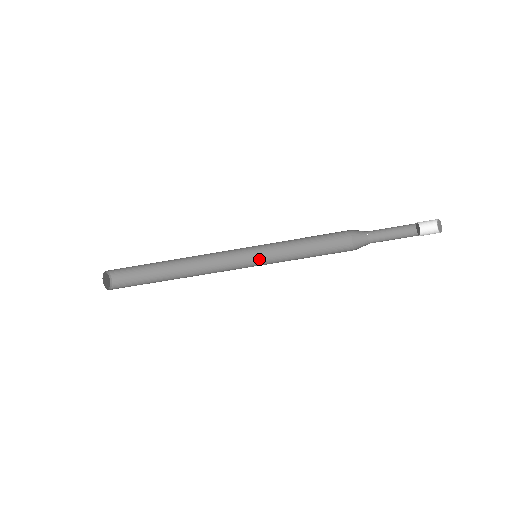
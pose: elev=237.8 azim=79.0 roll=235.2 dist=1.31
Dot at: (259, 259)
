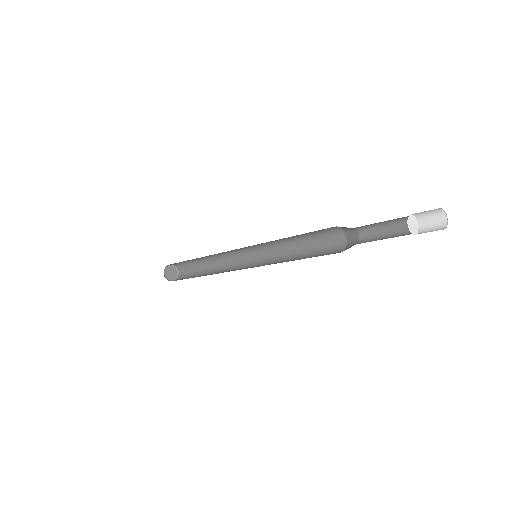
Dot at: (265, 254)
